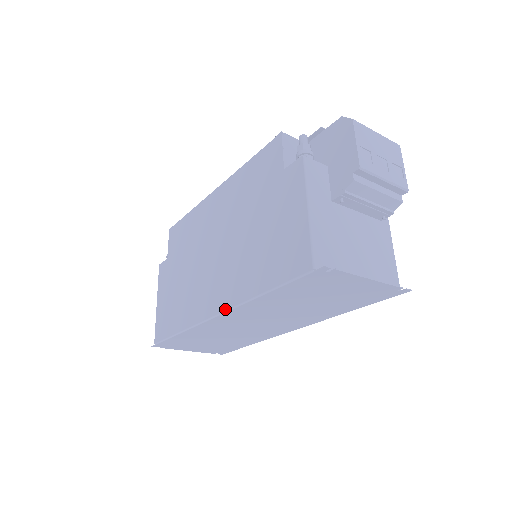
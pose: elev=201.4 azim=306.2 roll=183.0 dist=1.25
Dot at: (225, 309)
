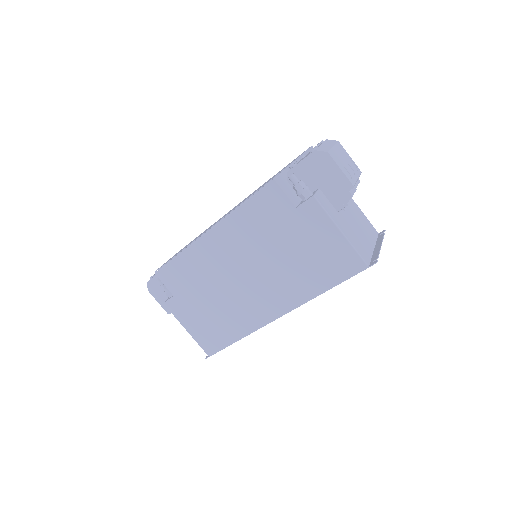
Dot at: (289, 311)
